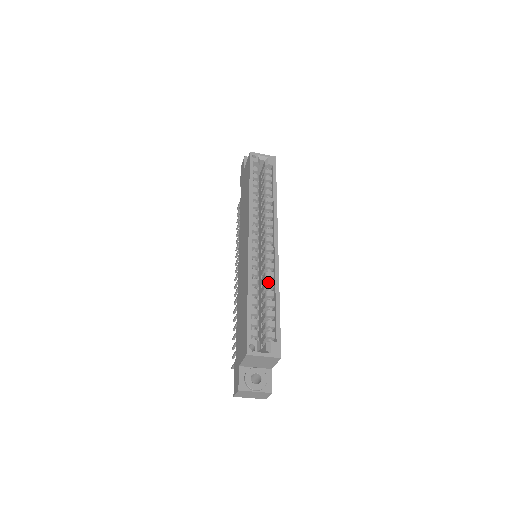
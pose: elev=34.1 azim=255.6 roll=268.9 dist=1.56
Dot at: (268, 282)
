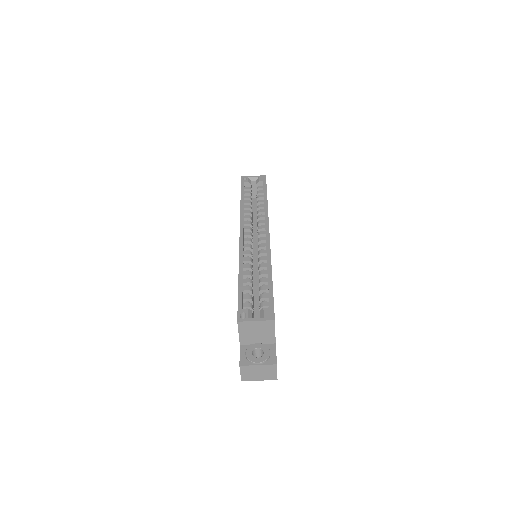
Dot at: (261, 264)
